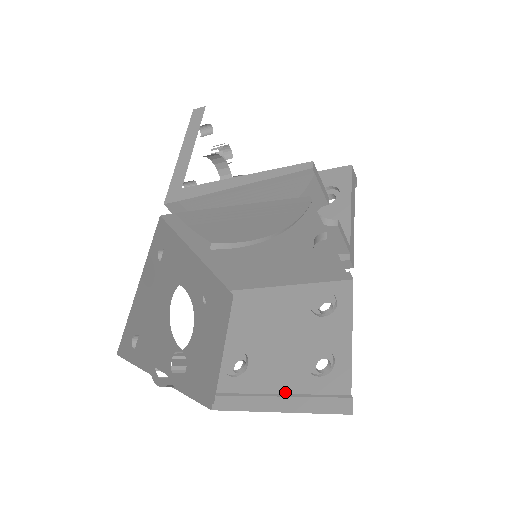
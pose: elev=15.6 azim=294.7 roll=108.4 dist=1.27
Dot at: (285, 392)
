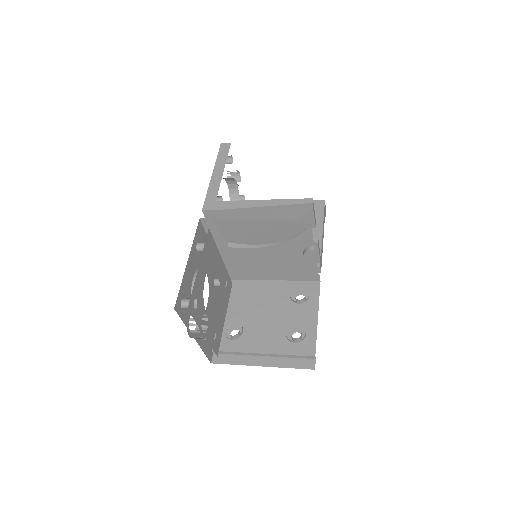
Dot at: (269, 353)
